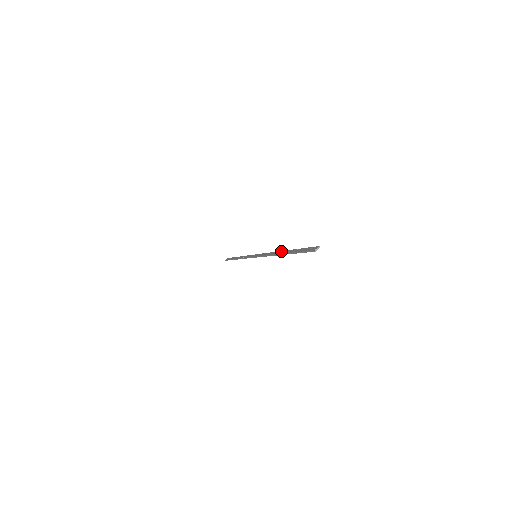
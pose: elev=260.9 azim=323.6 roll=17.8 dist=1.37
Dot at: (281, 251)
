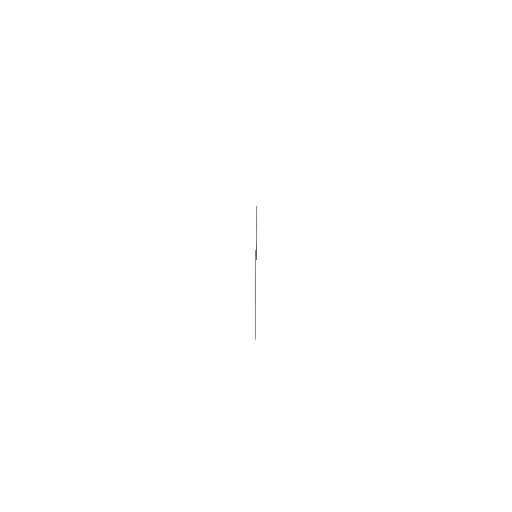
Dot at: (255, 291)
